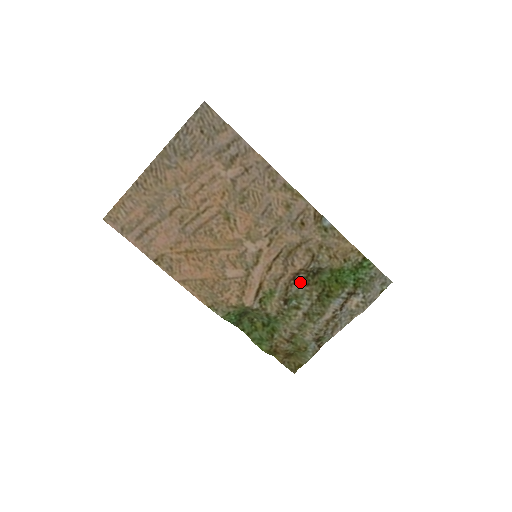
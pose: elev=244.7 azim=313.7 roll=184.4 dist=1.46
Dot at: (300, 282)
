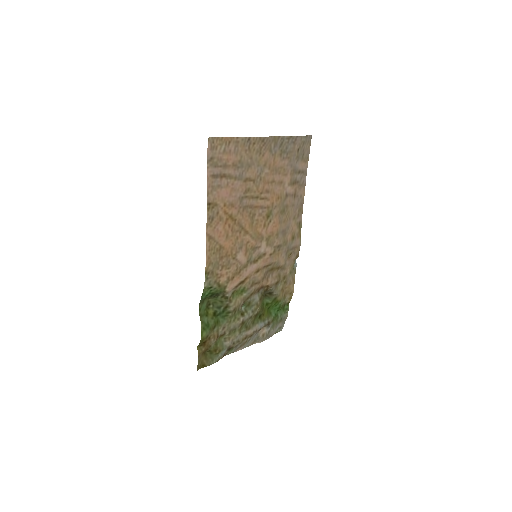
Dot at: (258, 295)
